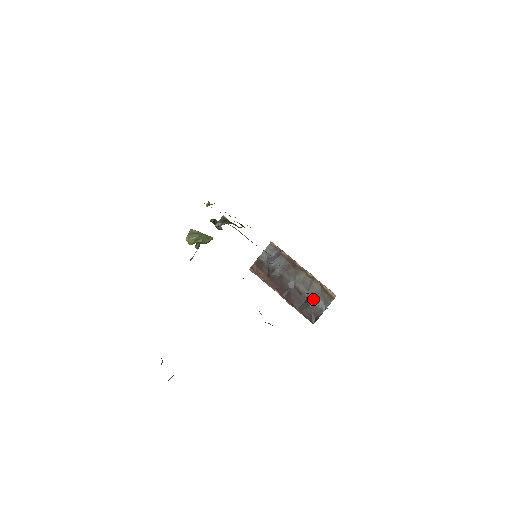
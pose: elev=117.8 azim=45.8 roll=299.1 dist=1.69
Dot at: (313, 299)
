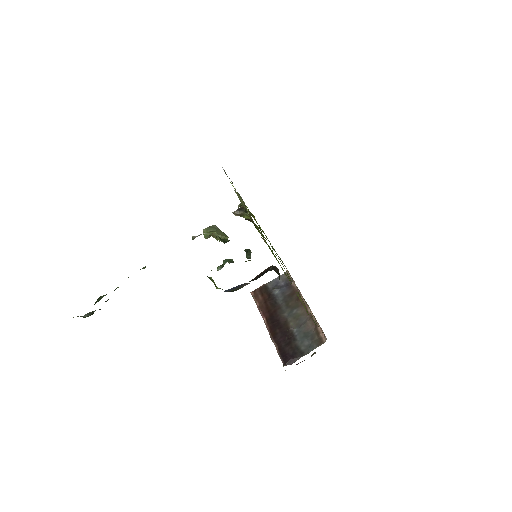
Dot at: (299, 338)
